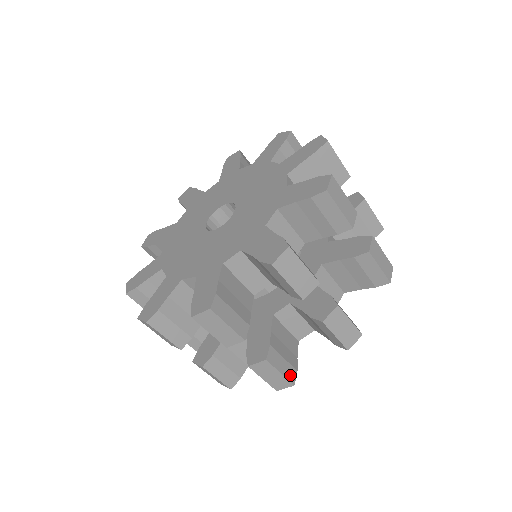
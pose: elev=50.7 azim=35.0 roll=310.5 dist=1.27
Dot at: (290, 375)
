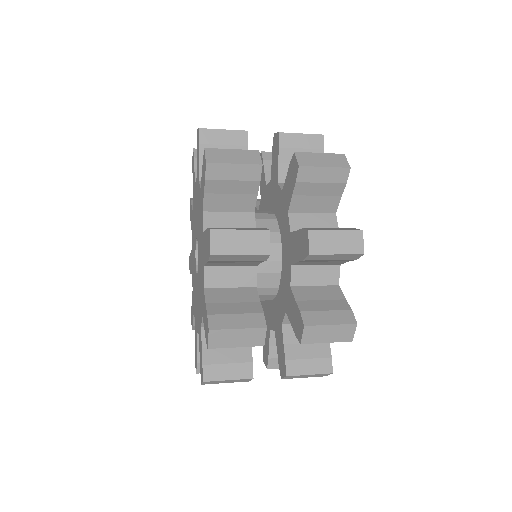
Dot at: (323, 368)
